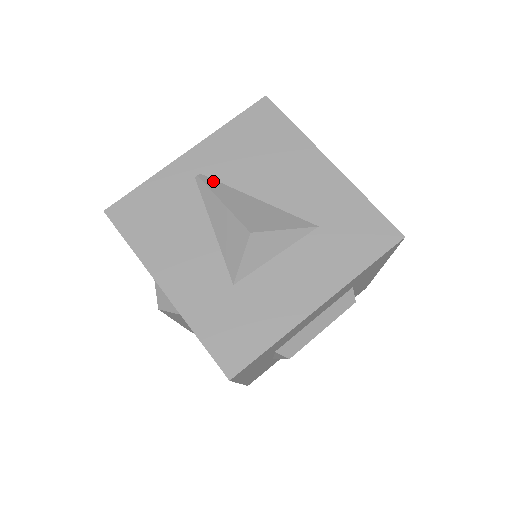
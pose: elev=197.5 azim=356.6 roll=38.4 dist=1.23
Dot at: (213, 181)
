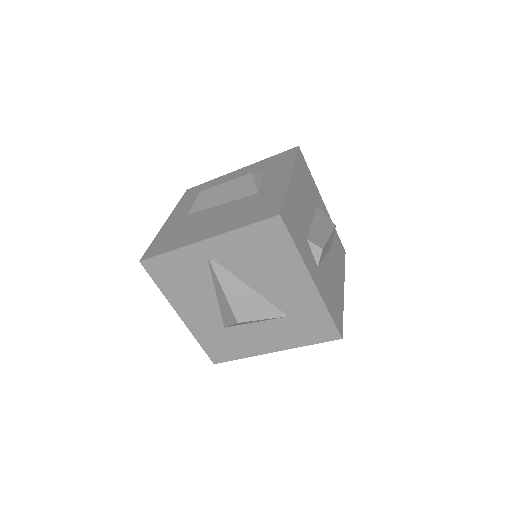
Dot at: (221, 268)
